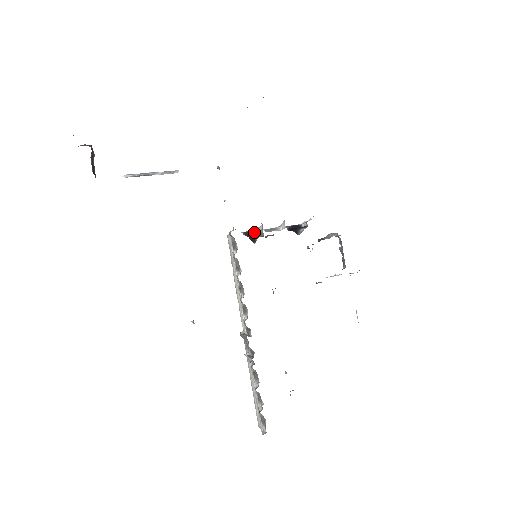
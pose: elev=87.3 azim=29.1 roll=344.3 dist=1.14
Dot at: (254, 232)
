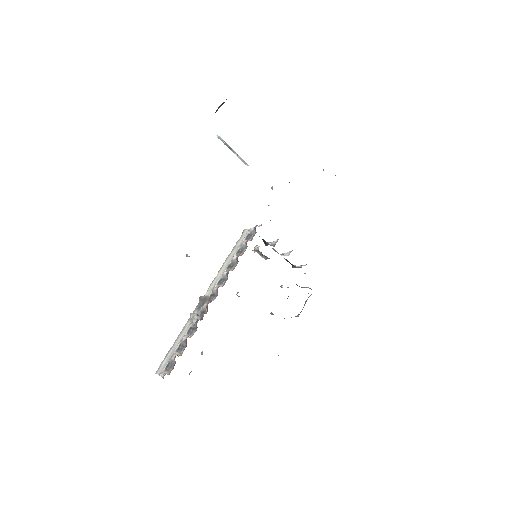
Dot at: occluded
